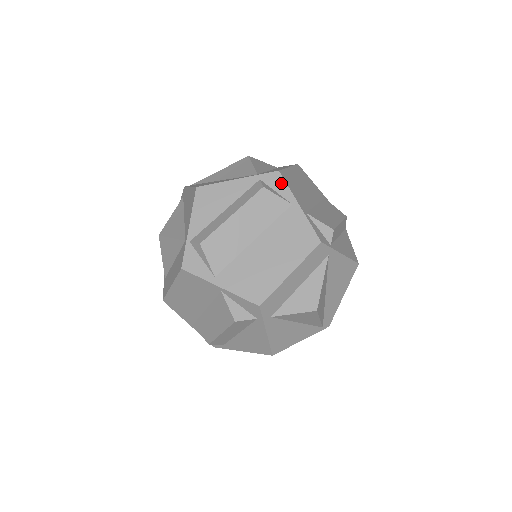
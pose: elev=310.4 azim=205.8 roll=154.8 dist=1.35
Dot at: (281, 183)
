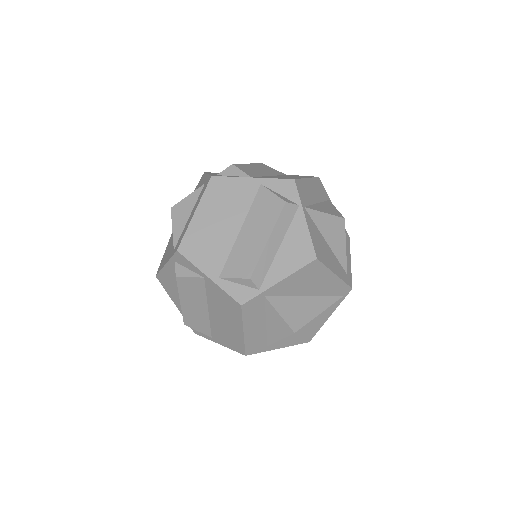
Dot at: (186, 261)
